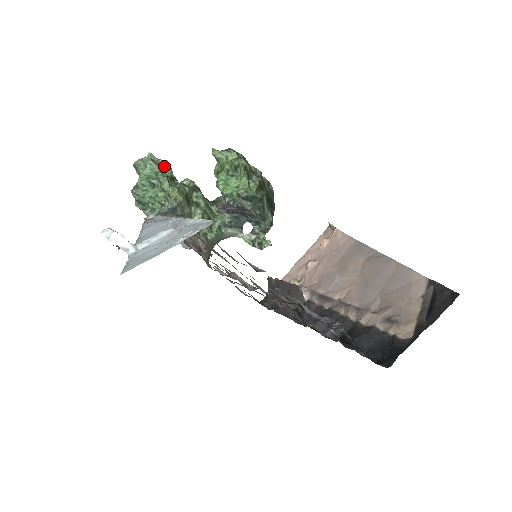
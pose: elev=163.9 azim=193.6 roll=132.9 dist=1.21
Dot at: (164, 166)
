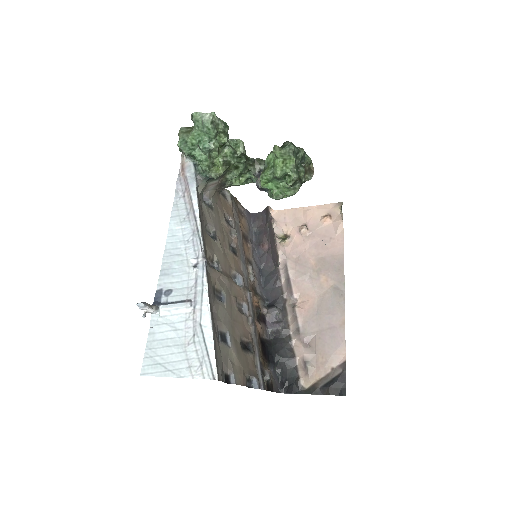
Dot at: (222, 131)
